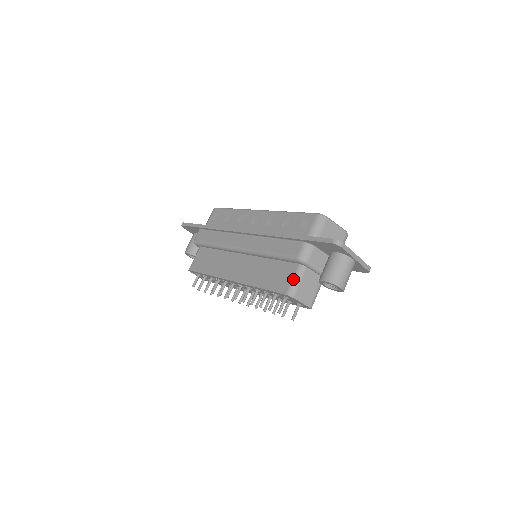
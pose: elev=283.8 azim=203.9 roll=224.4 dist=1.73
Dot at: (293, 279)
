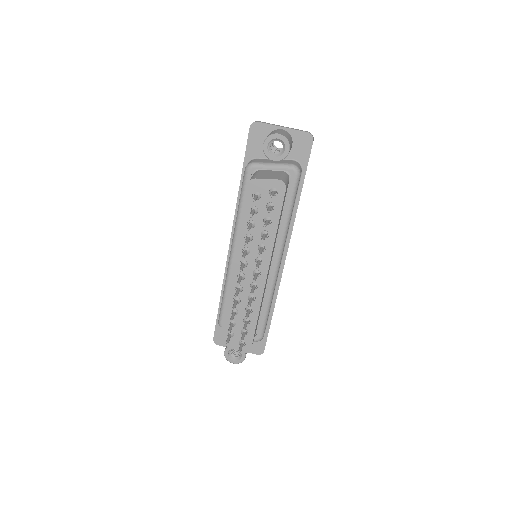
Dot at: occluded
